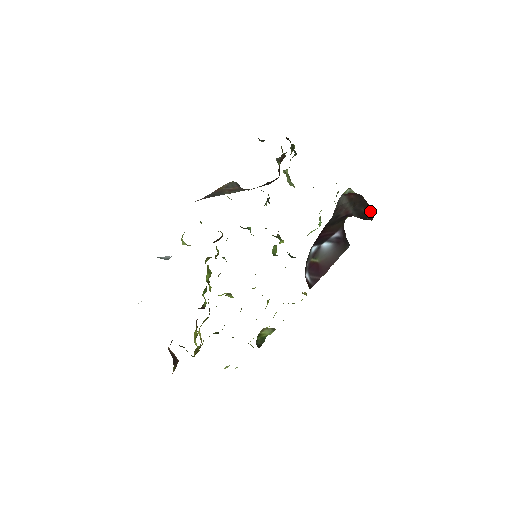
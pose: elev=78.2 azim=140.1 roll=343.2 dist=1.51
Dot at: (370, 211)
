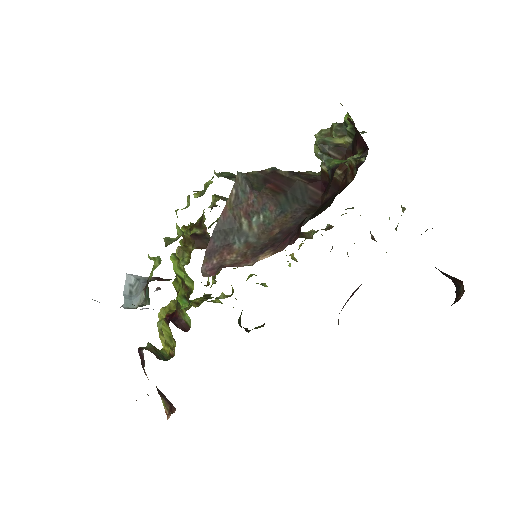
Dot at: (455, 281)
